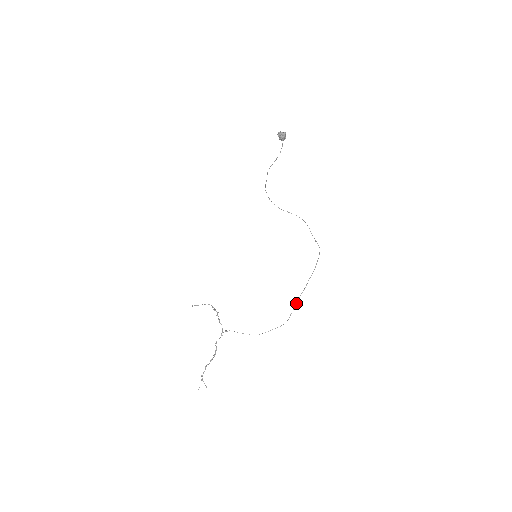
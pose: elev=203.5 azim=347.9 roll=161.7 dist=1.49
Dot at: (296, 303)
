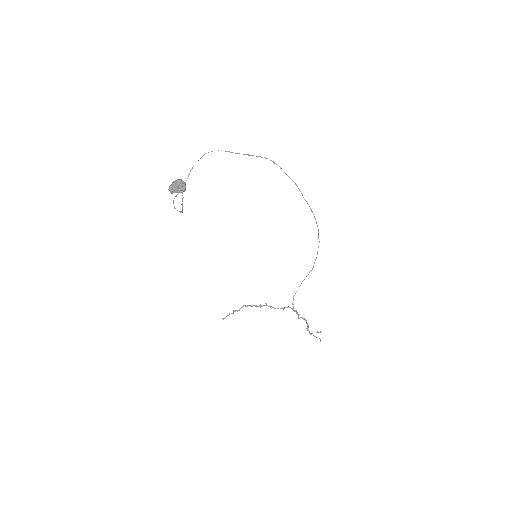
Dot at: occluded
